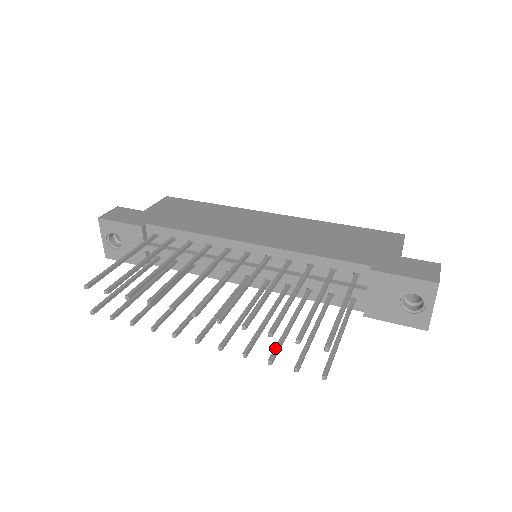
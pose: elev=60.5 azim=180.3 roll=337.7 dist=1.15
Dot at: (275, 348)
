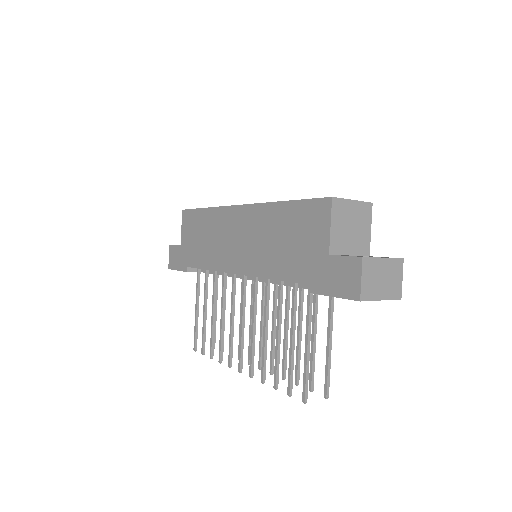
Dot at: (295, 370)
